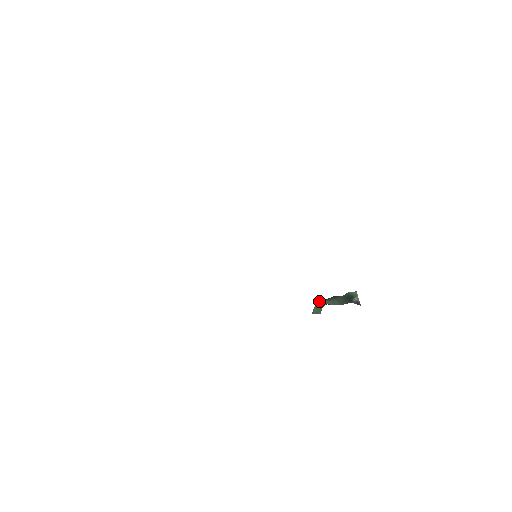
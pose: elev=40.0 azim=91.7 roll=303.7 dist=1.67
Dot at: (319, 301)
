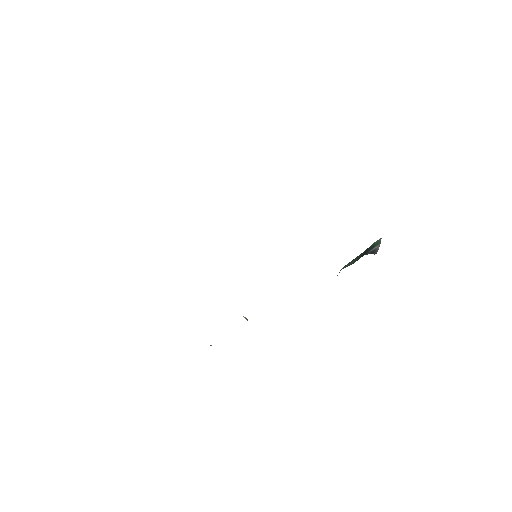
Dot at: occluded
